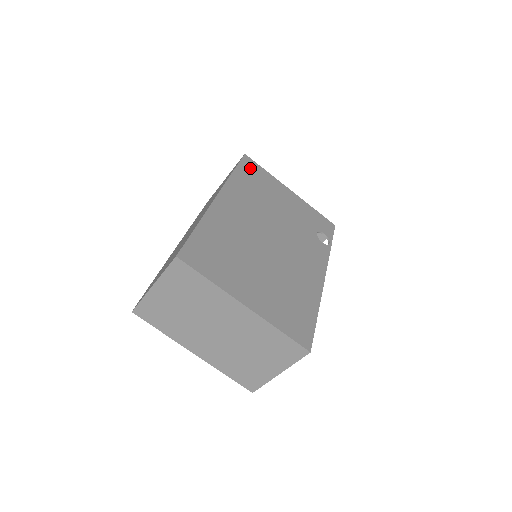
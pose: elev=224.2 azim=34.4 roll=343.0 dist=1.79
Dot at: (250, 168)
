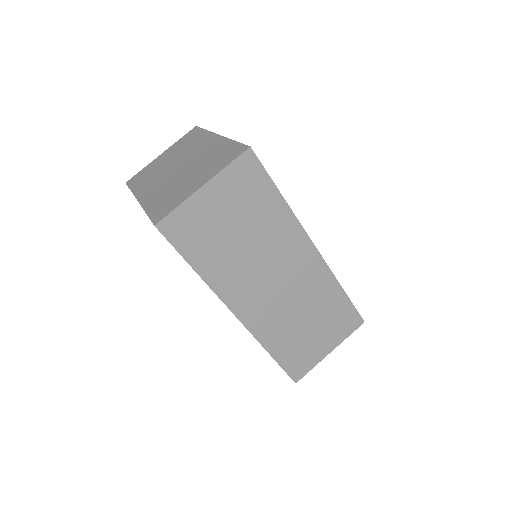
Dot at: occluded
